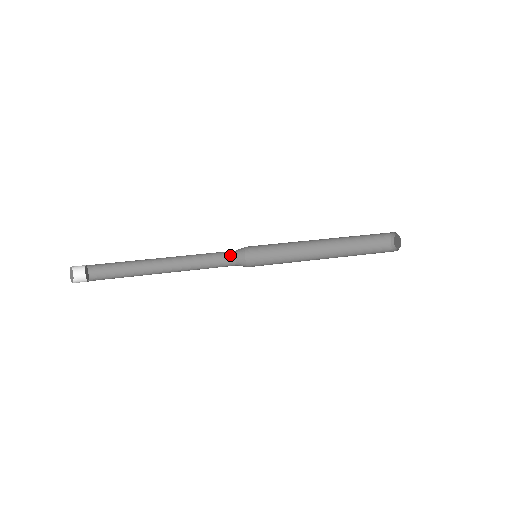
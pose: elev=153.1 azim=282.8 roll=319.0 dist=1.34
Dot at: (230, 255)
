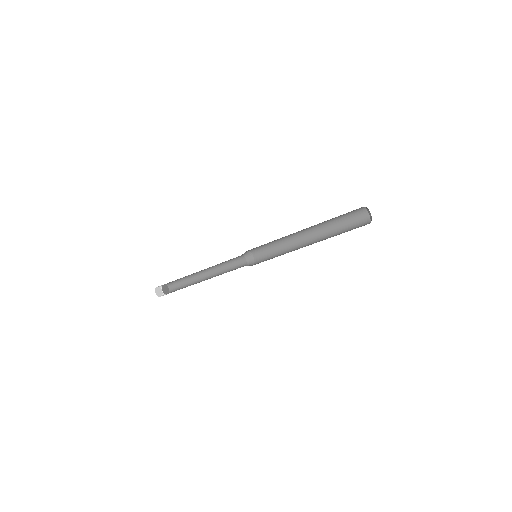
Dot at: (243, 260)
